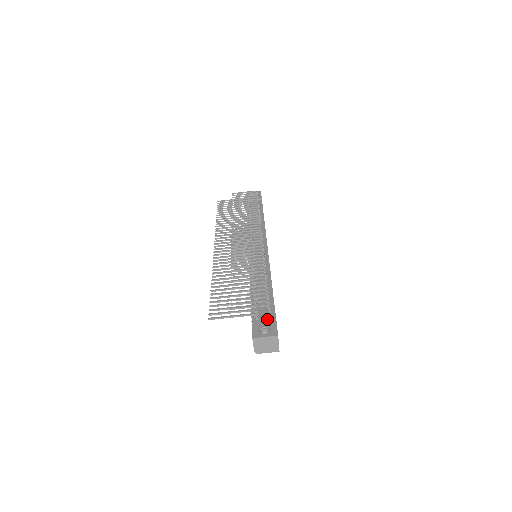
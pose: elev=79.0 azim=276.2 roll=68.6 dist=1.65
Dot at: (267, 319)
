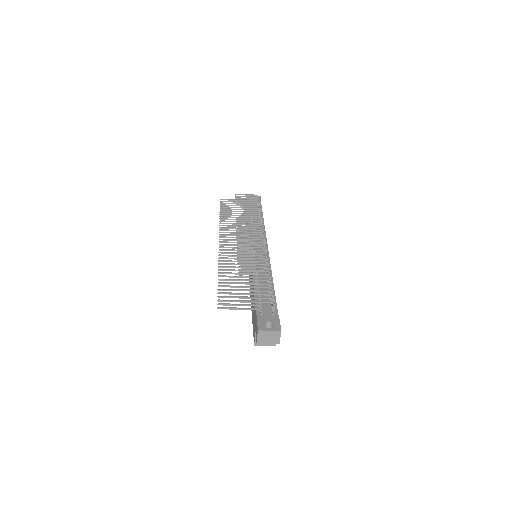
Dot at: (271, 315)
